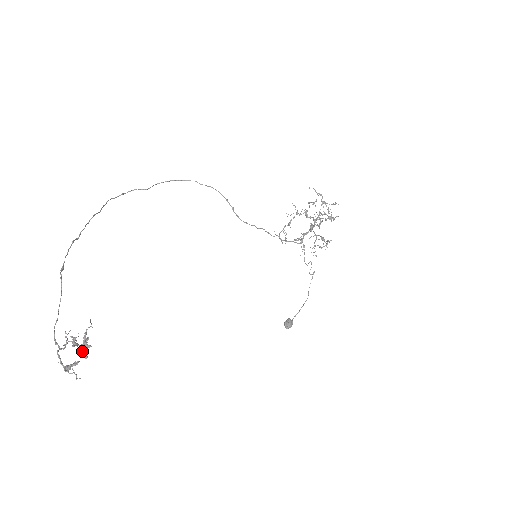
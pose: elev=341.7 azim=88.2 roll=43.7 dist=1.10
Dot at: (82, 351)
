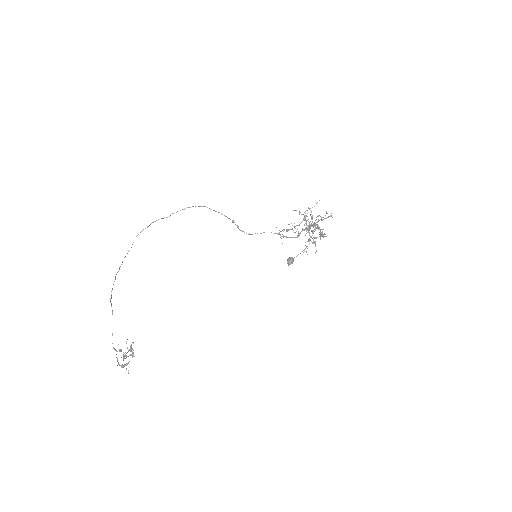
Dot at: occluded
